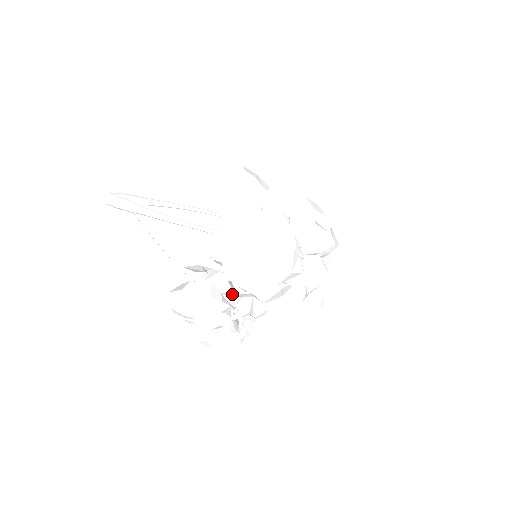
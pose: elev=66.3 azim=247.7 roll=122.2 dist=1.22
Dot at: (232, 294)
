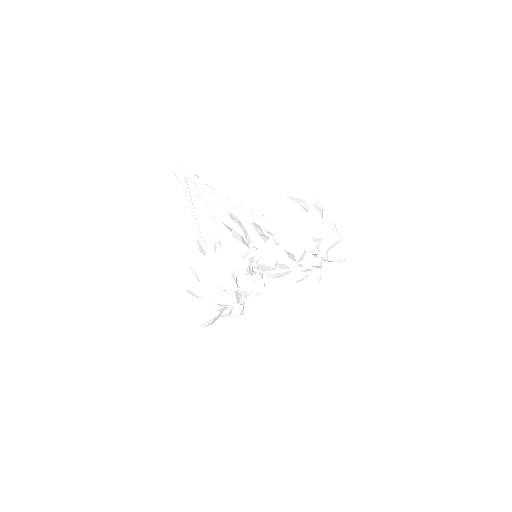
Dot at: (267, 248)
